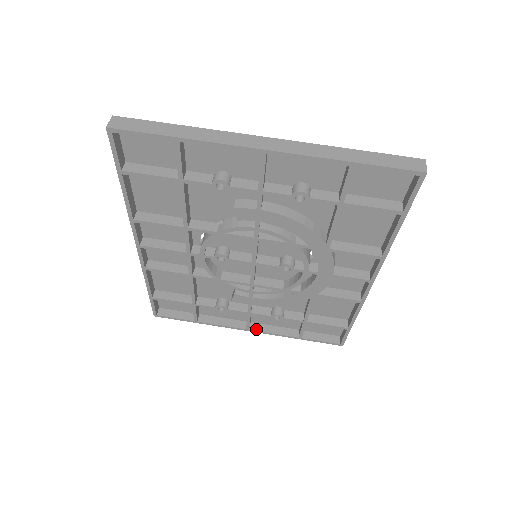
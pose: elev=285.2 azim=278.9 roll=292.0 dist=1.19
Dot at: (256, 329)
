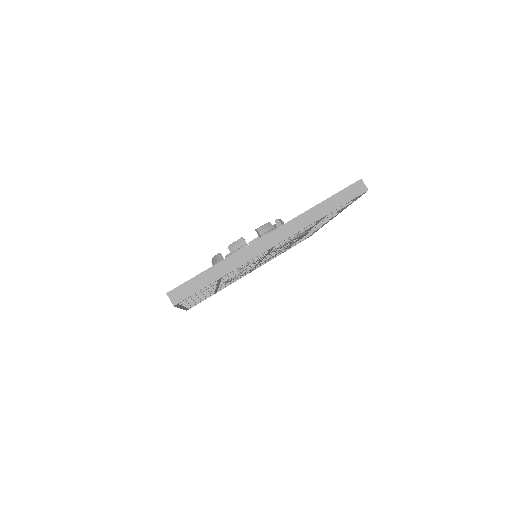
Dot at: (254, 269)
